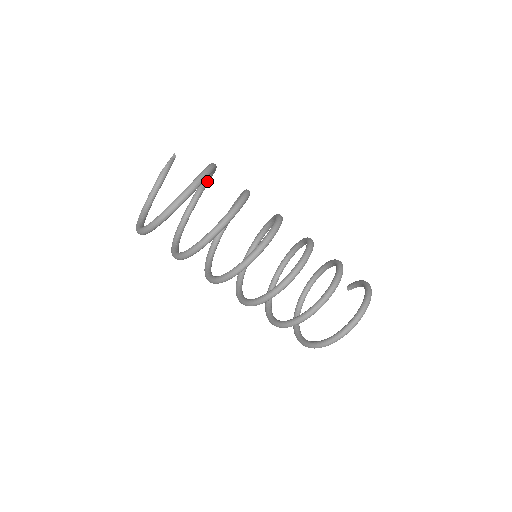
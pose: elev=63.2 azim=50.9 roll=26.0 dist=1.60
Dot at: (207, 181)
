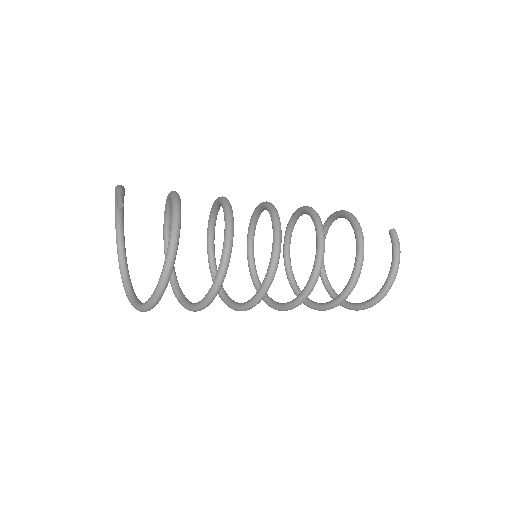
Dot at: occluded
